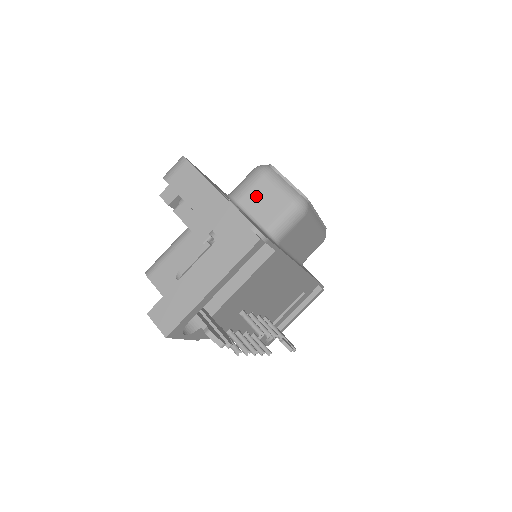
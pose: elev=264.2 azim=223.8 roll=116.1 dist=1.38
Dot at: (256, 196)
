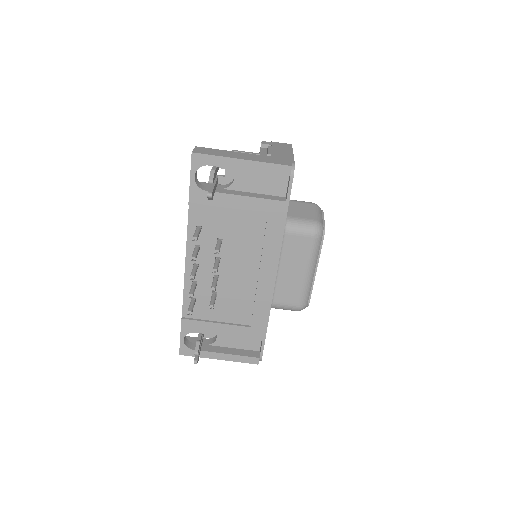
Dot at: (300, 206)
